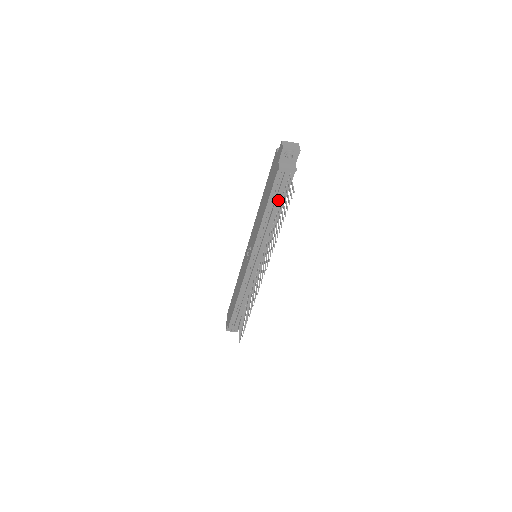
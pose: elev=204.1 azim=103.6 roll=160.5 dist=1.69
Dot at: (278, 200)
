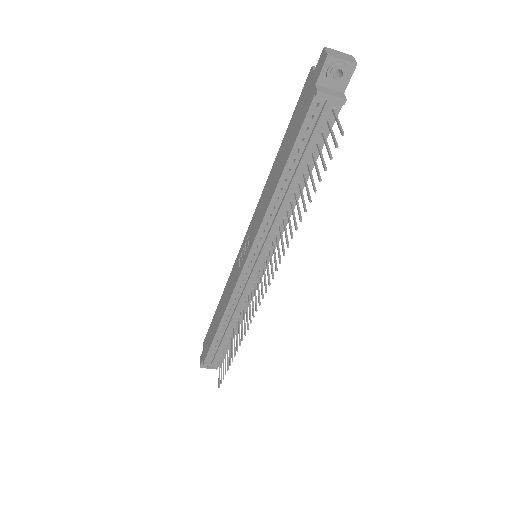
Dot at: (306, 157)
